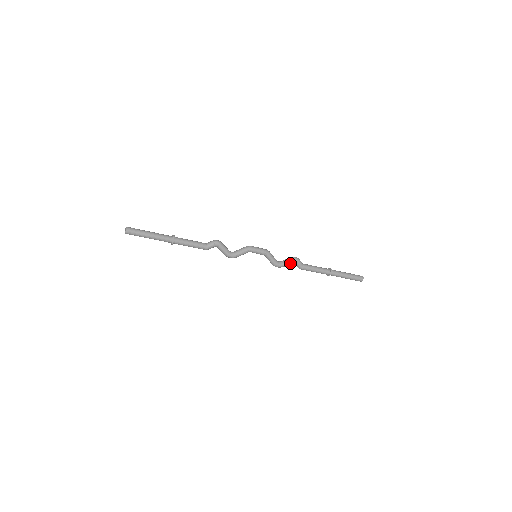
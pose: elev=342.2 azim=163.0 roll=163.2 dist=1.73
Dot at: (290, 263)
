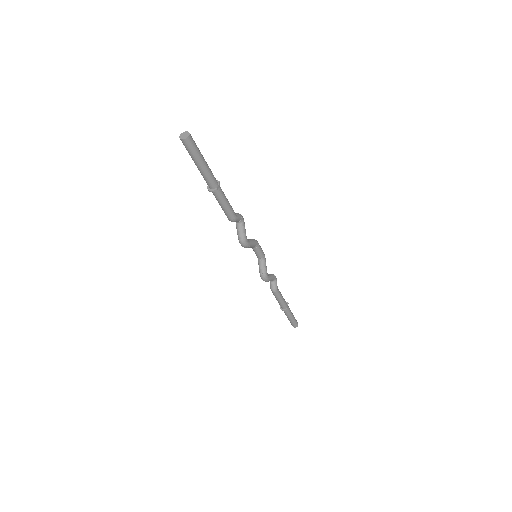
Dot at: (272, 279)
